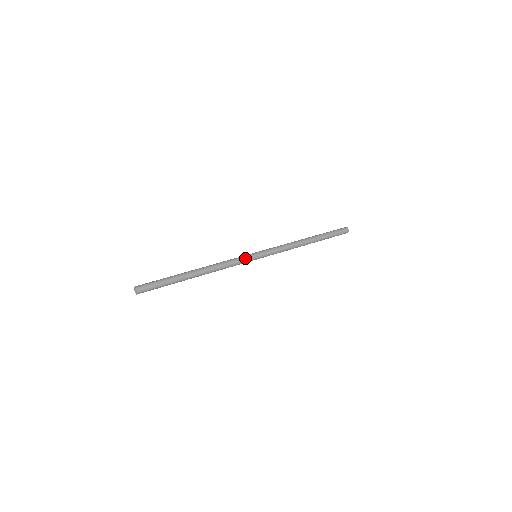
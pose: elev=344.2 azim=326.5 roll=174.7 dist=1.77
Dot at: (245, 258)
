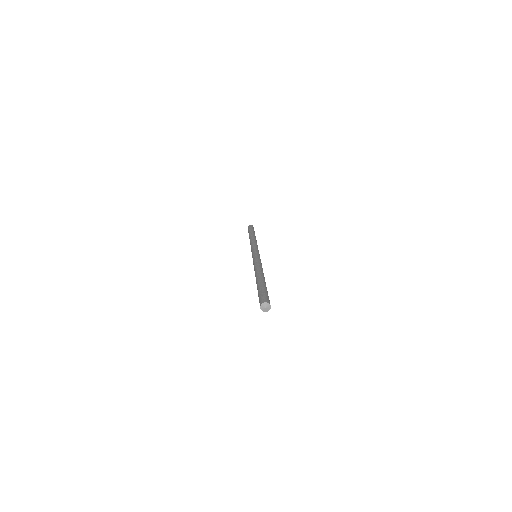
Dot at: occluded
